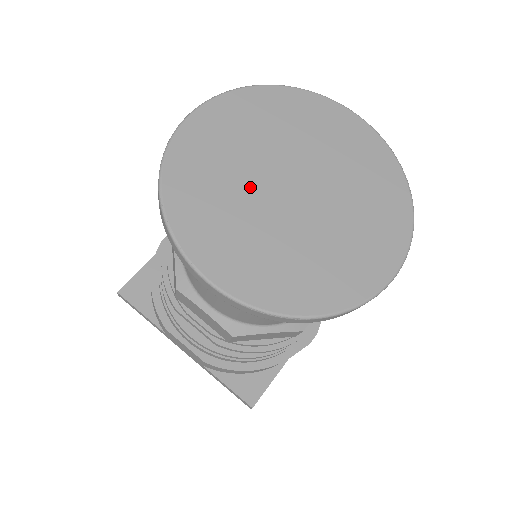
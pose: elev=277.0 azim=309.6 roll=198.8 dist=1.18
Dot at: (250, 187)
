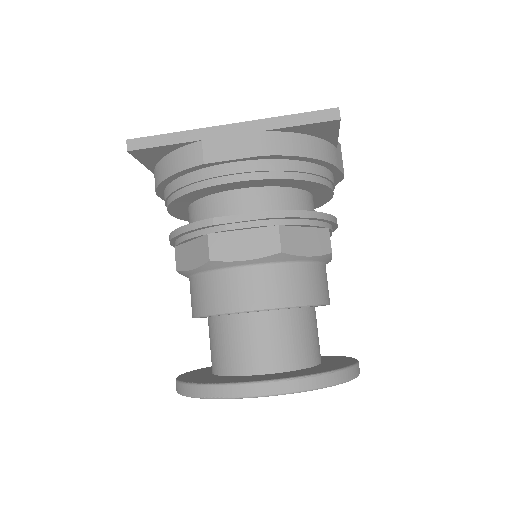
Dot at: occluded
